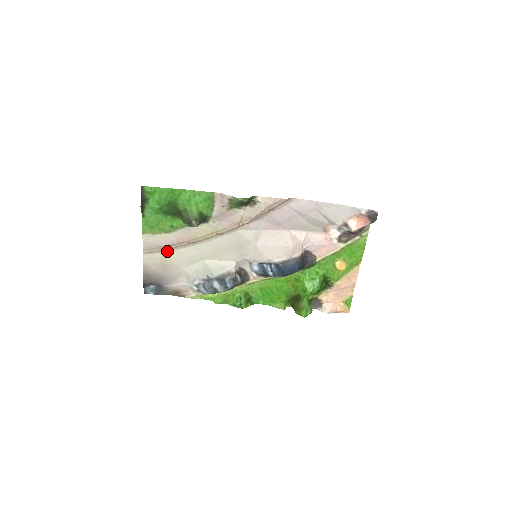
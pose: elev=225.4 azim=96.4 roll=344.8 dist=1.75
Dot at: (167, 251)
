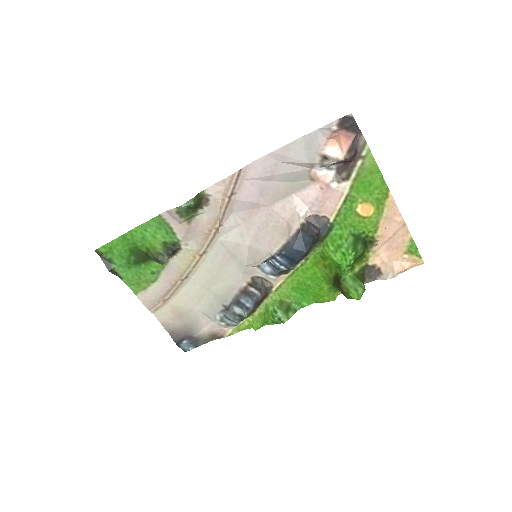
Dot at: (171, 299)
